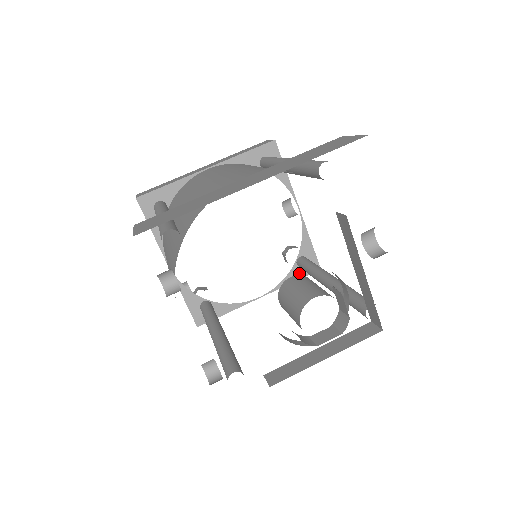
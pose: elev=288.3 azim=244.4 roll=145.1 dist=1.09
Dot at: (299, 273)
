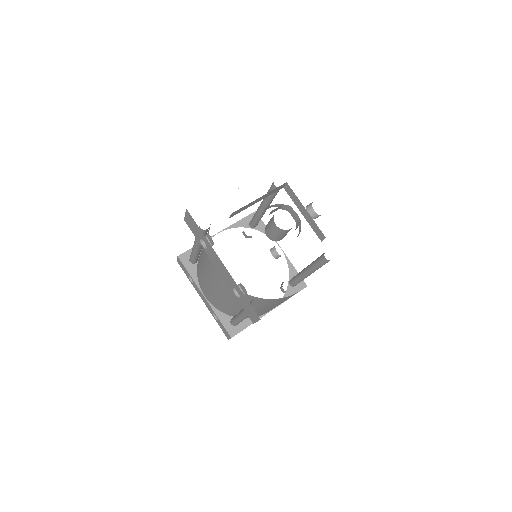
Dot at: (293, 291)
